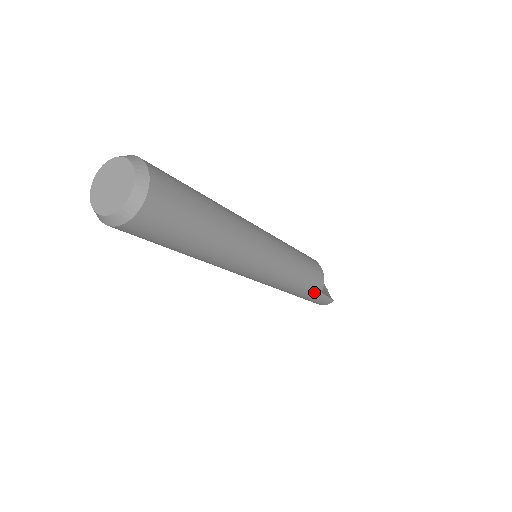
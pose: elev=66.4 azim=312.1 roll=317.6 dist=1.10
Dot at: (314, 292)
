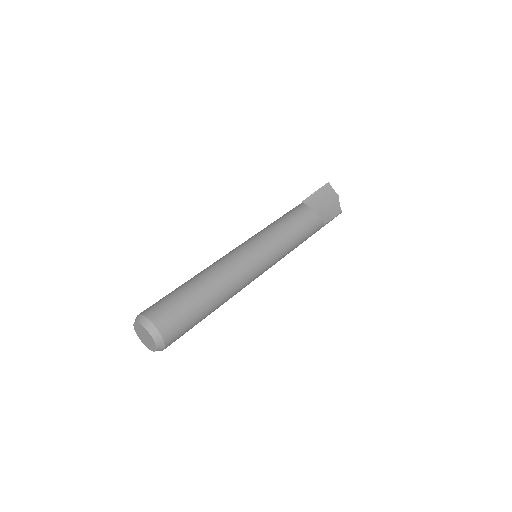
Dot at: occluded
